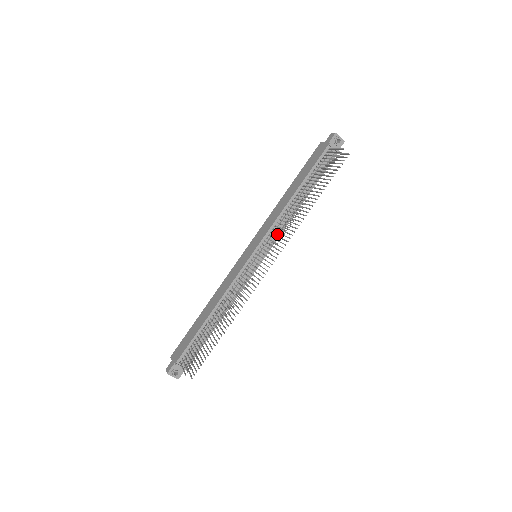
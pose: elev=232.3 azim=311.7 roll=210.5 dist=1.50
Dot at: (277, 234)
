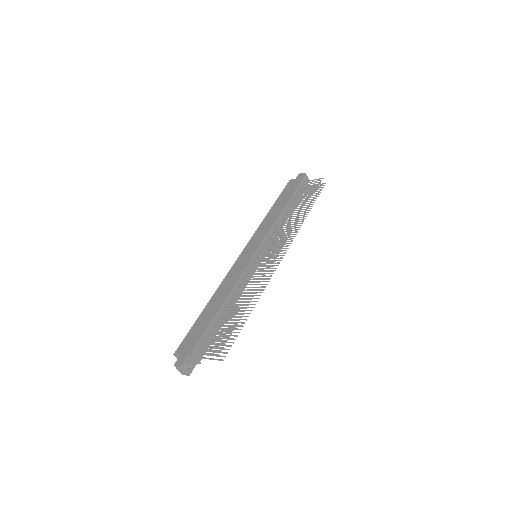
Dot at: occluded
